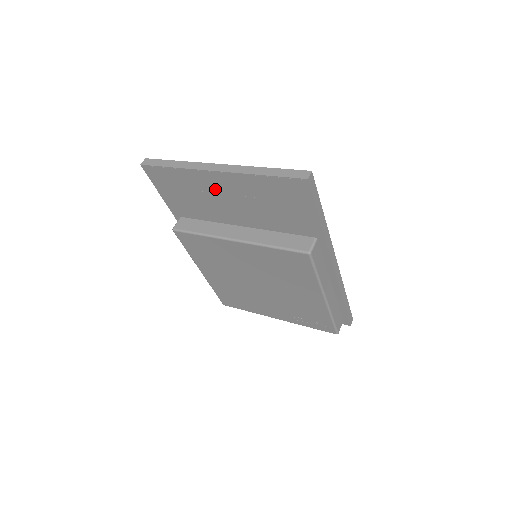
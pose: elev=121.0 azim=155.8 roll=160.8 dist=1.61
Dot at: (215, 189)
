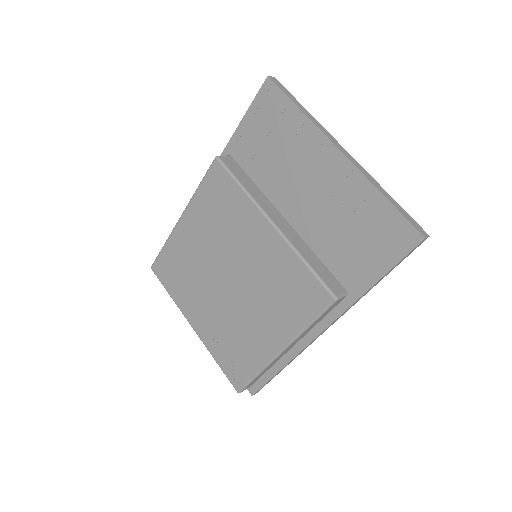
Dot at: (313, 165)
